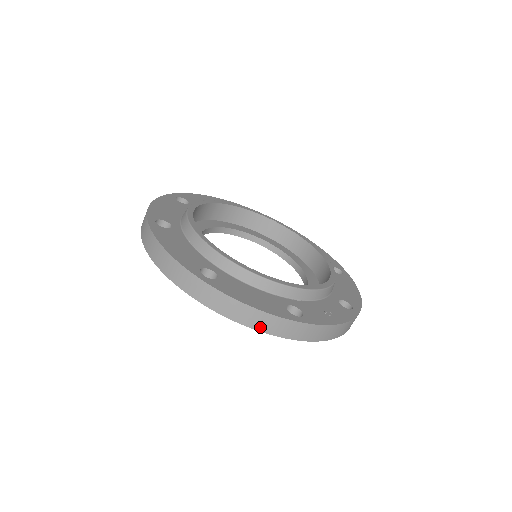
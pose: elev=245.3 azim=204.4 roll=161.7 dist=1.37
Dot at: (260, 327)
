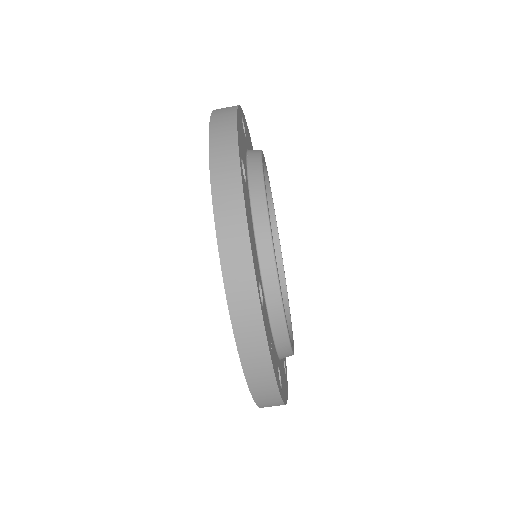
Dot at: (226, 253)
